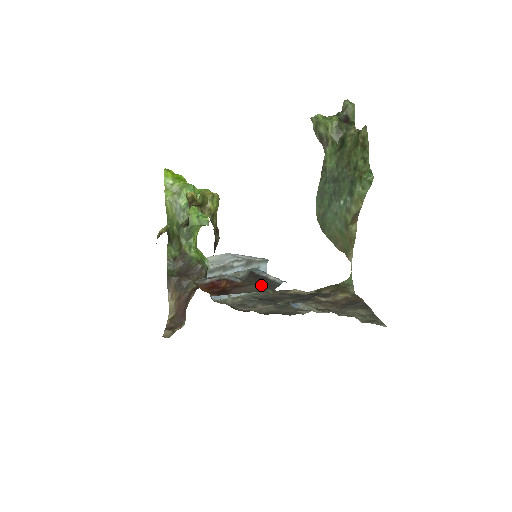
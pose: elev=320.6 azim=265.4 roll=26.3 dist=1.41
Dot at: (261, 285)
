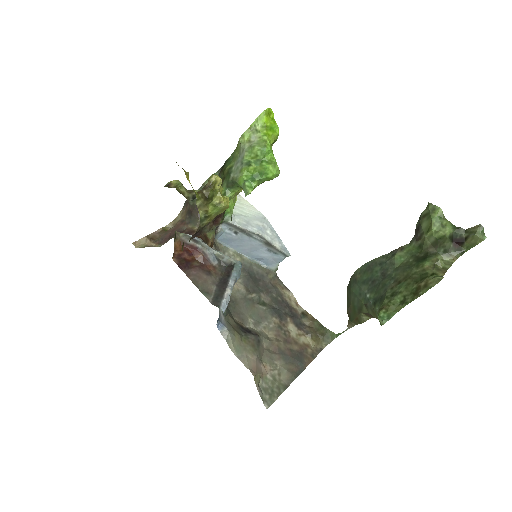
Dot at: (218, 287)
